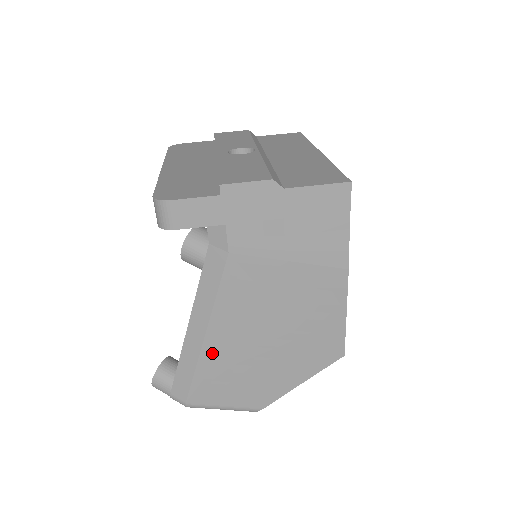
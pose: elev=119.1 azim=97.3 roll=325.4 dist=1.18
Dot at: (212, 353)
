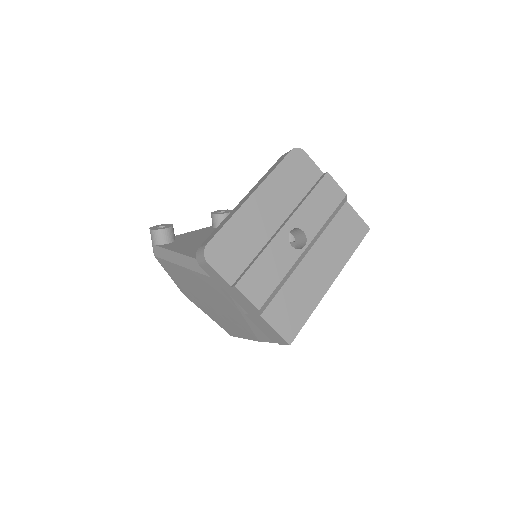
Dot at: (181, 271)
